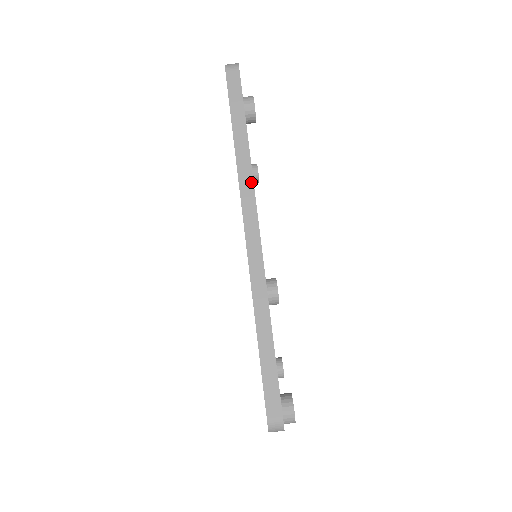
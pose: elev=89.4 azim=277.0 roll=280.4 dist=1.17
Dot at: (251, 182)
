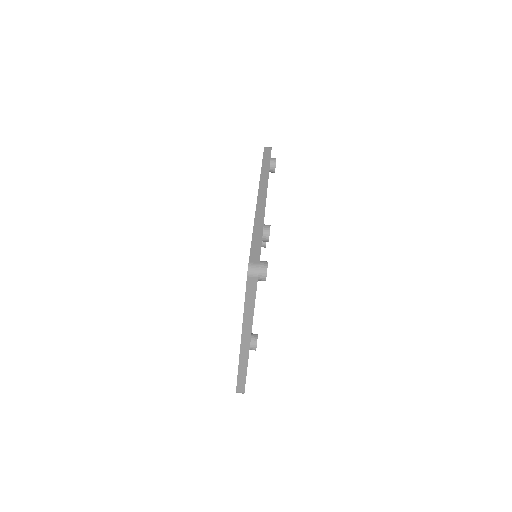
Dot at: (267, 179)
